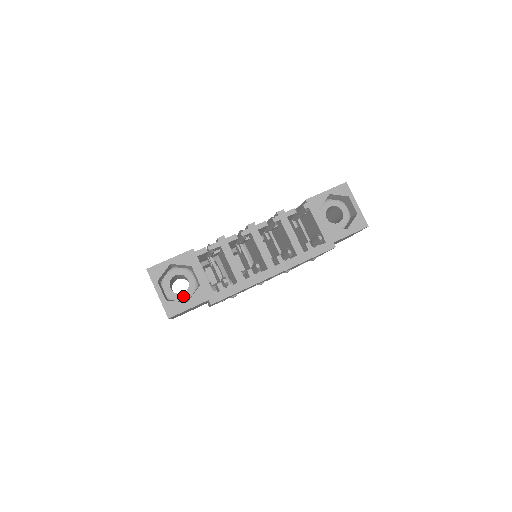
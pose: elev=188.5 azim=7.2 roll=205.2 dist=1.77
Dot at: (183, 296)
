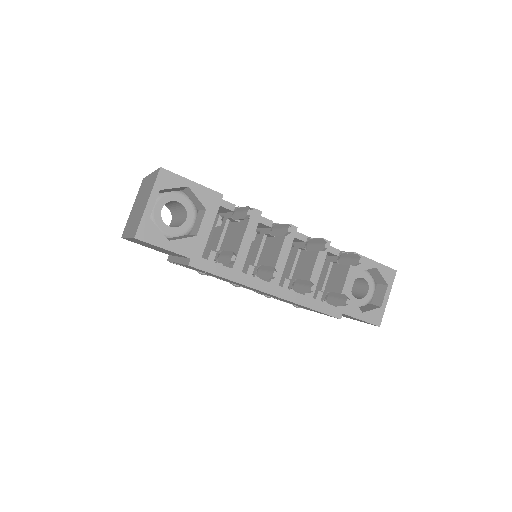
Dot at: (166, 229)
